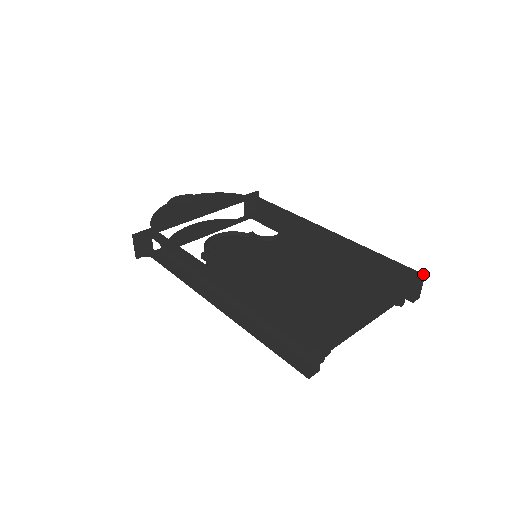
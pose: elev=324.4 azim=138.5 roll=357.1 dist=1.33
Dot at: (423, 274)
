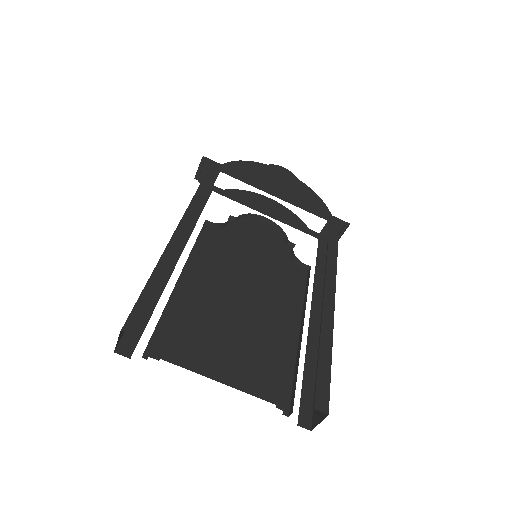
Dot at: (328, 412)
